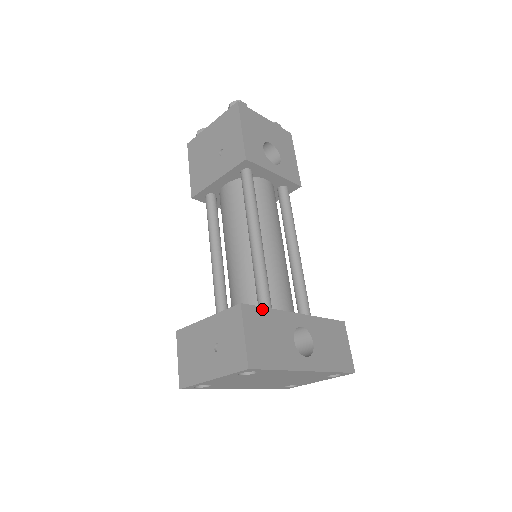
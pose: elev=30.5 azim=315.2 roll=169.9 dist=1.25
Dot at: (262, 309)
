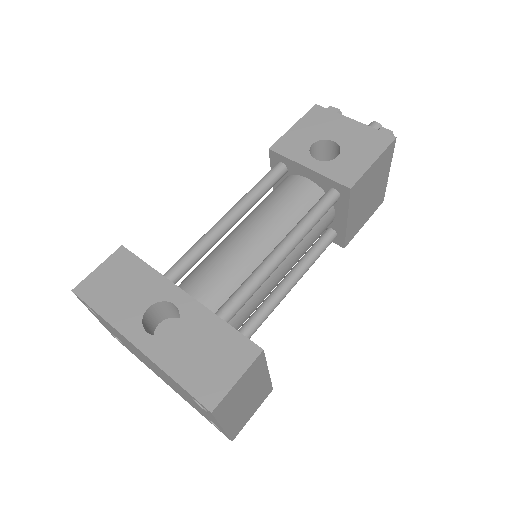
Dot at: (140, 261)
